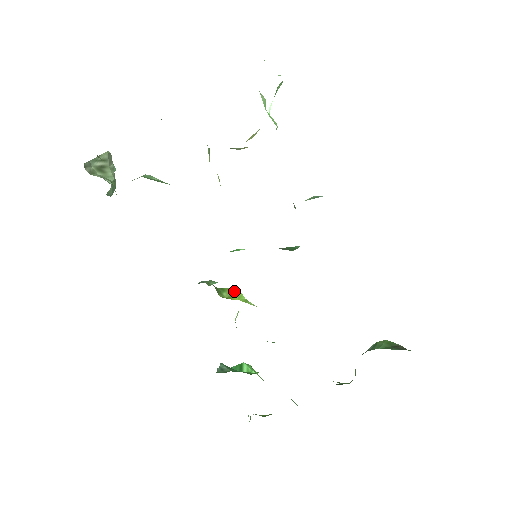
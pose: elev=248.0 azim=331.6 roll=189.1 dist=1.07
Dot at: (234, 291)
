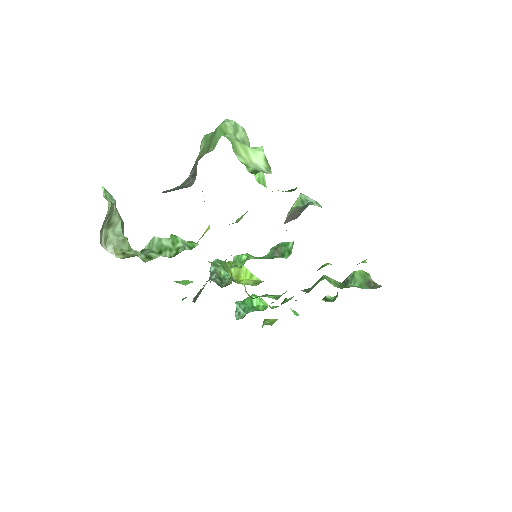
Dot at: occluded
